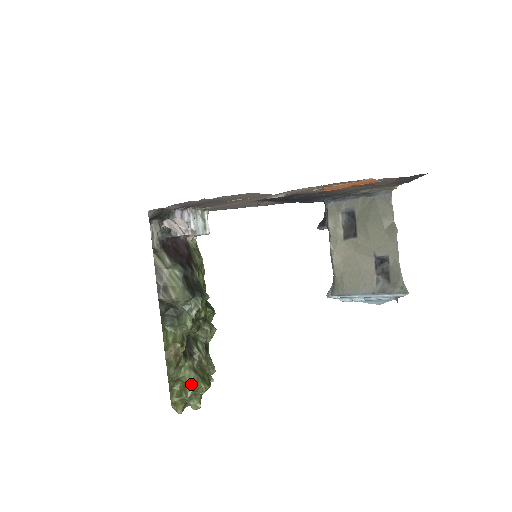
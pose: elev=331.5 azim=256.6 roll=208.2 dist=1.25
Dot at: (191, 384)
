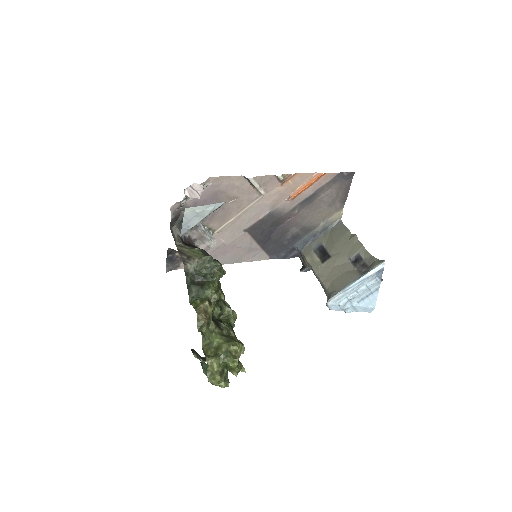
Dot at: (224, 341)
